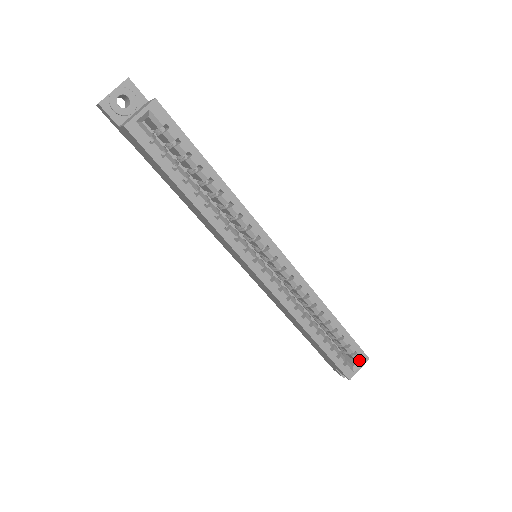
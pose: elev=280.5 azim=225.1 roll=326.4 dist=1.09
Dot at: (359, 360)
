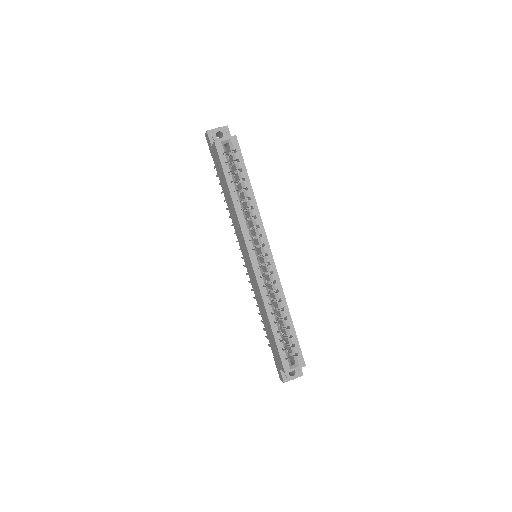
Dot at: (298, 362)
